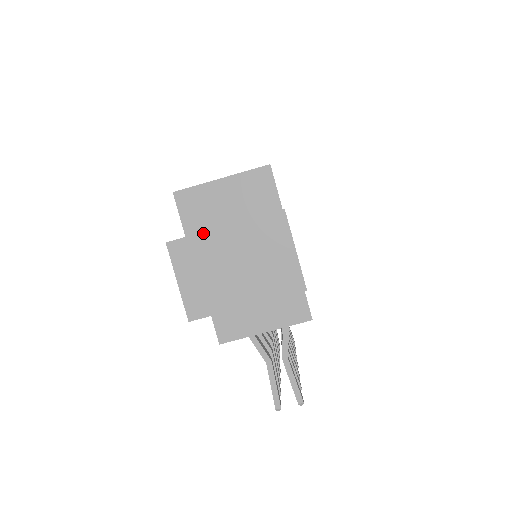
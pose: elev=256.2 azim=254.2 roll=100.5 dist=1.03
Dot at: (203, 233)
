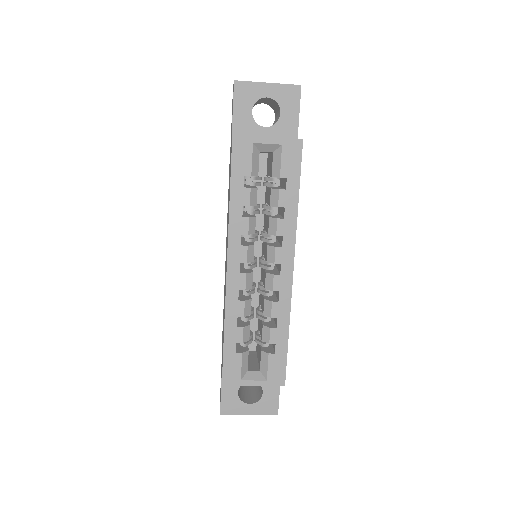
Dot at: occluded
